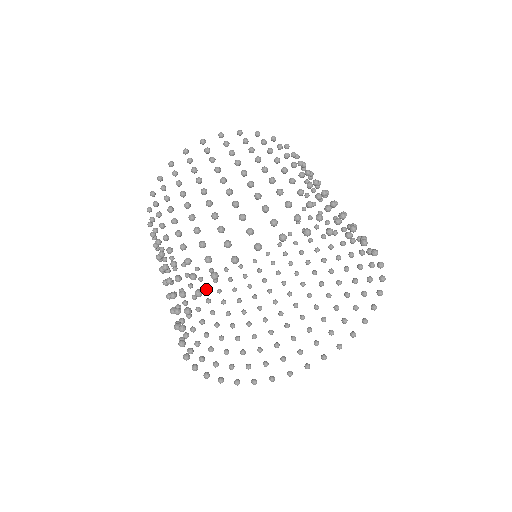
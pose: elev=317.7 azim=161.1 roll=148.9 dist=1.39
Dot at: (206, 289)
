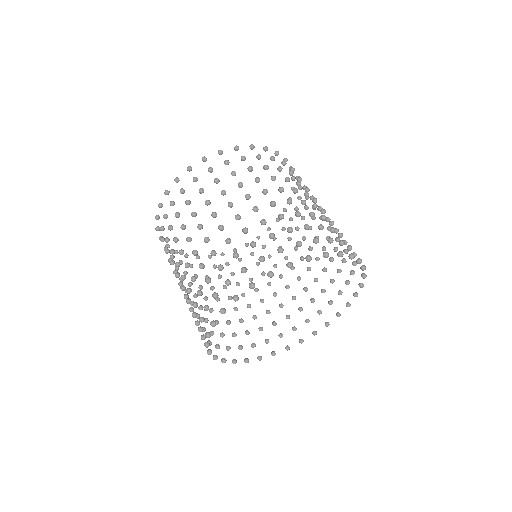
Dot at: (221, 276)
